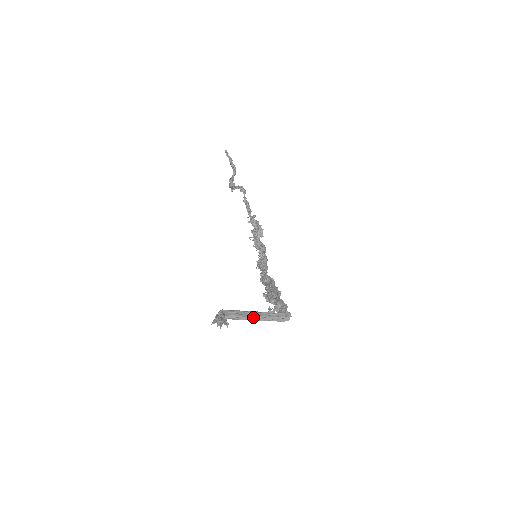
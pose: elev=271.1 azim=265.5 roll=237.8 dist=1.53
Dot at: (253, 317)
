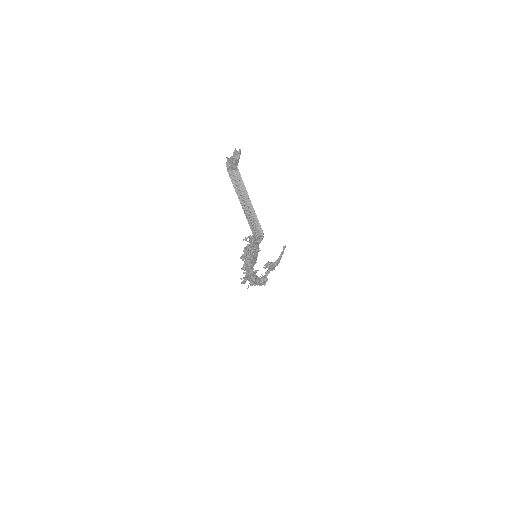
Dot at: (244, 200)
